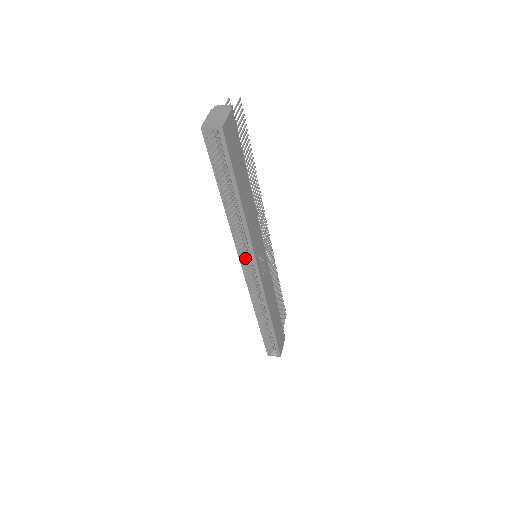
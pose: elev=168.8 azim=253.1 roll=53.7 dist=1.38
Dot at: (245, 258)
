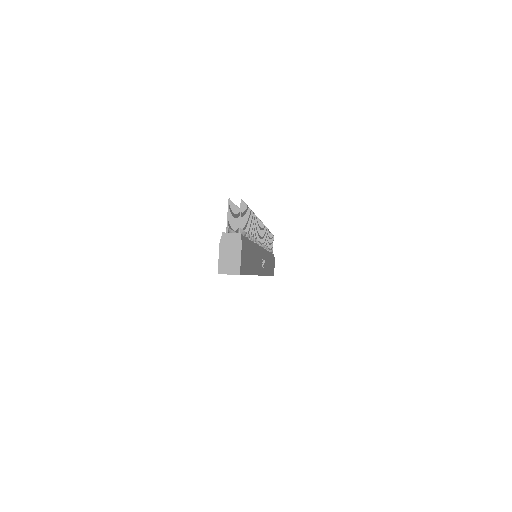
Dot at: occluded
